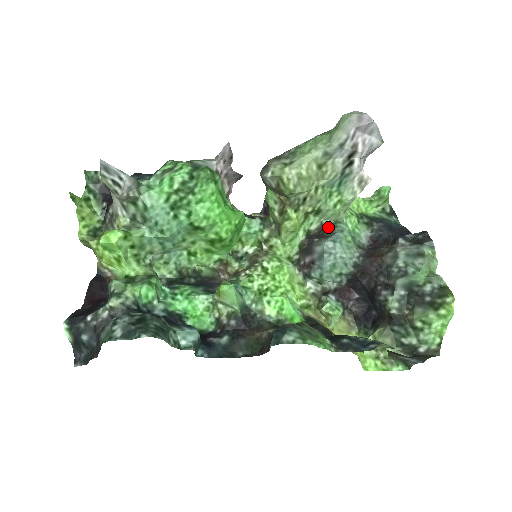
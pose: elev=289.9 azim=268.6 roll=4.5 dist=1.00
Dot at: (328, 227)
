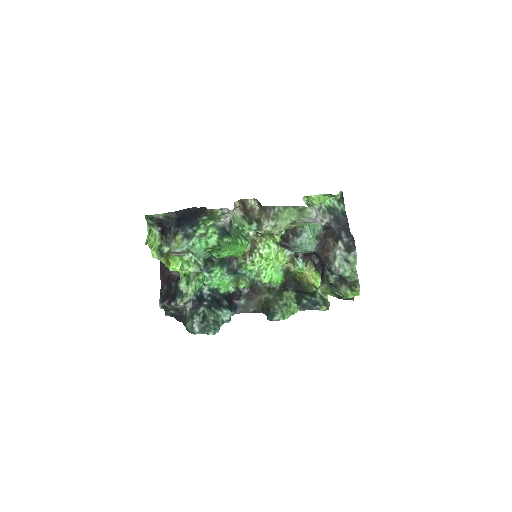
Dot at: occluded
